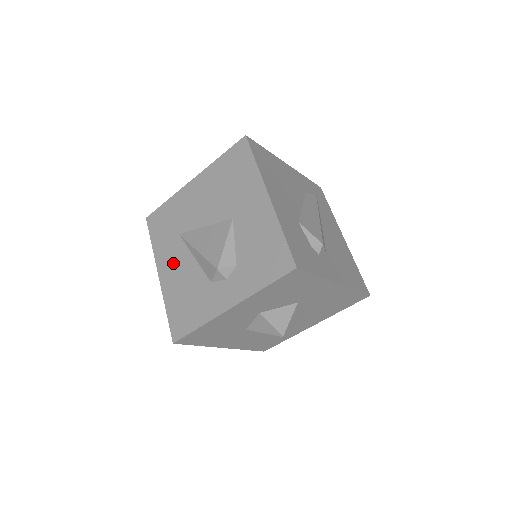
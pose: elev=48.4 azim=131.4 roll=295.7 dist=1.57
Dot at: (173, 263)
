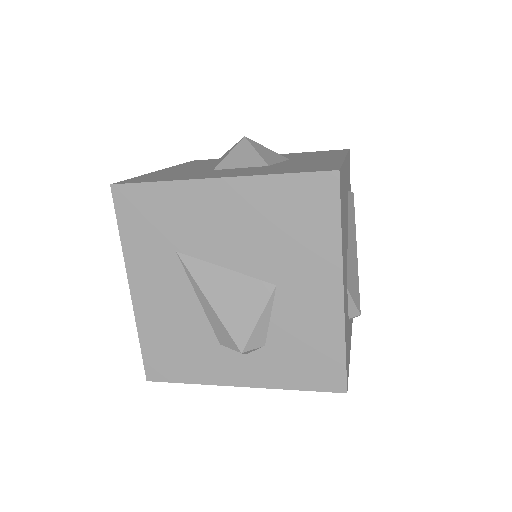
Dot at: (159, 287)
